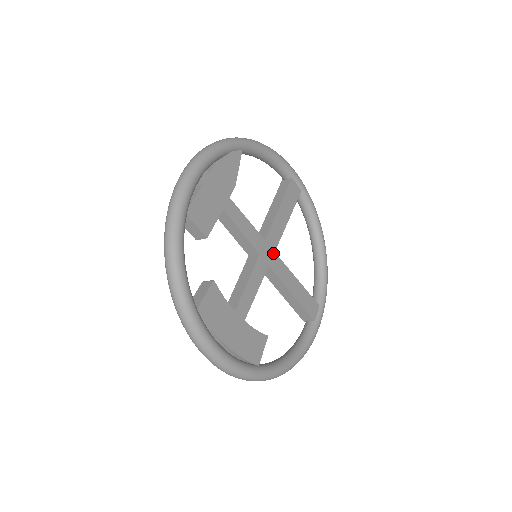
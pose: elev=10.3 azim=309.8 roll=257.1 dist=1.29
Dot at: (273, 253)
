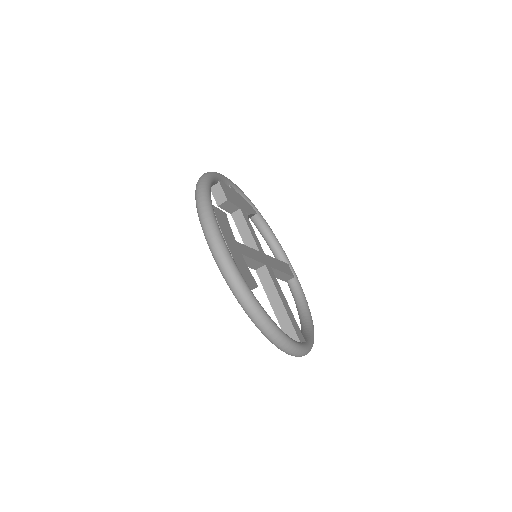
Dot at: (269, 266)
